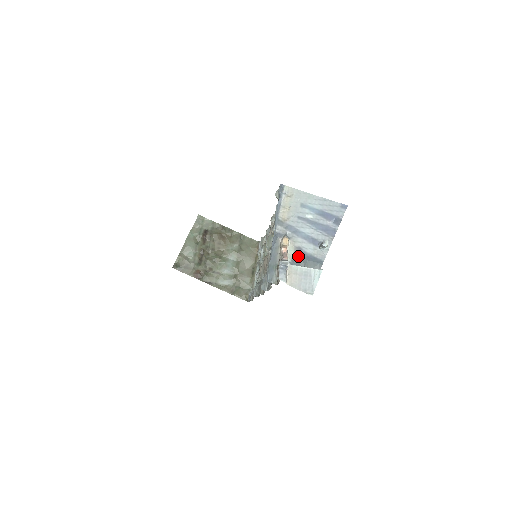
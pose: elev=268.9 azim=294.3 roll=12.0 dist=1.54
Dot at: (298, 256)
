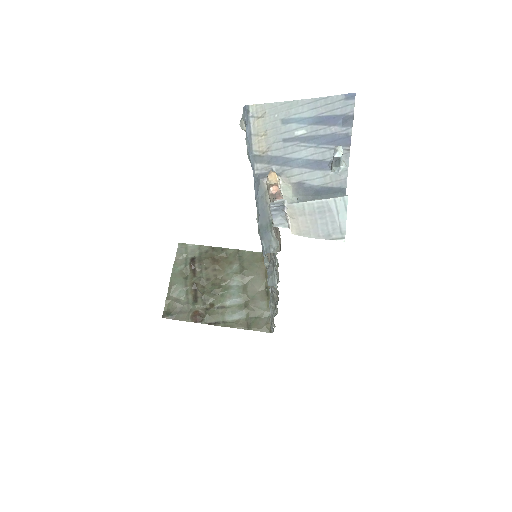
Dot at: (301, 195)
